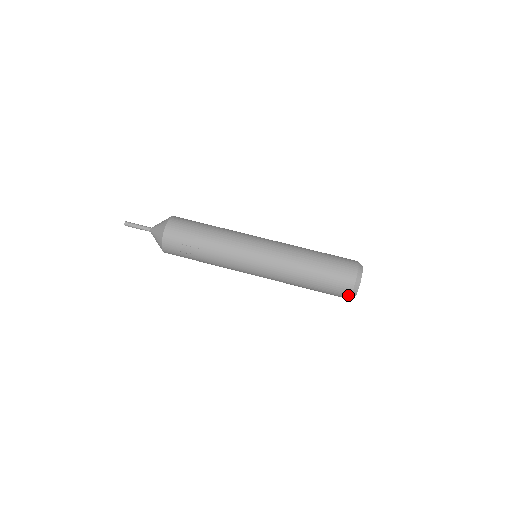
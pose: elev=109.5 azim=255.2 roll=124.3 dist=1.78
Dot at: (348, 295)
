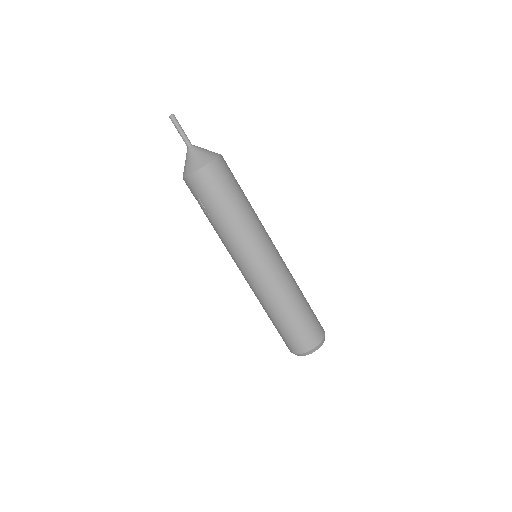
Dot at: occluded
